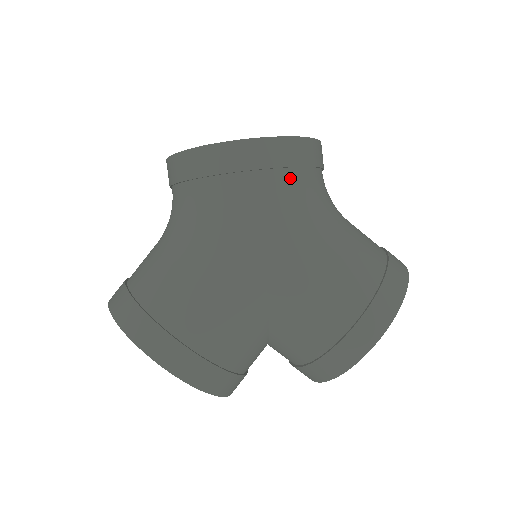
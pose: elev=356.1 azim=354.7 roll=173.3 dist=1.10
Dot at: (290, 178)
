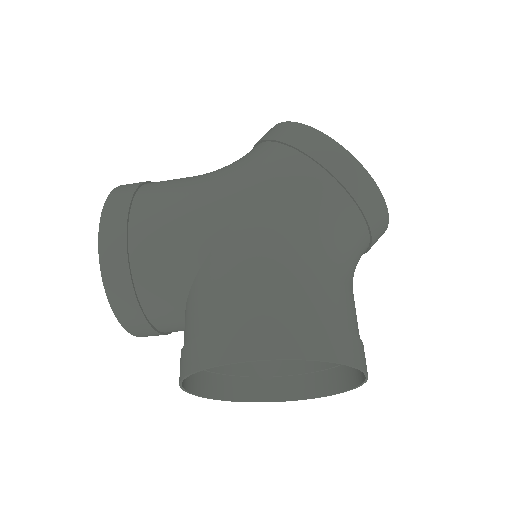
Dot at: (322, 181)
